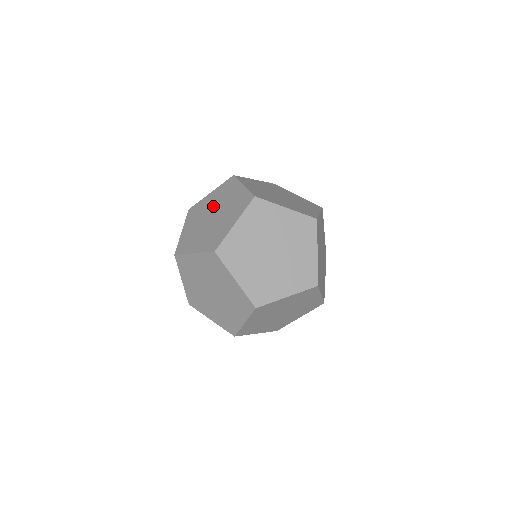
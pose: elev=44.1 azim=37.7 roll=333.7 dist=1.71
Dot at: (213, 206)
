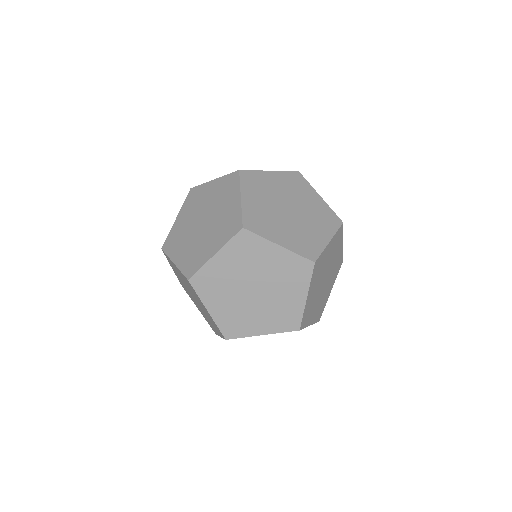
Dot at: (193, 218)
